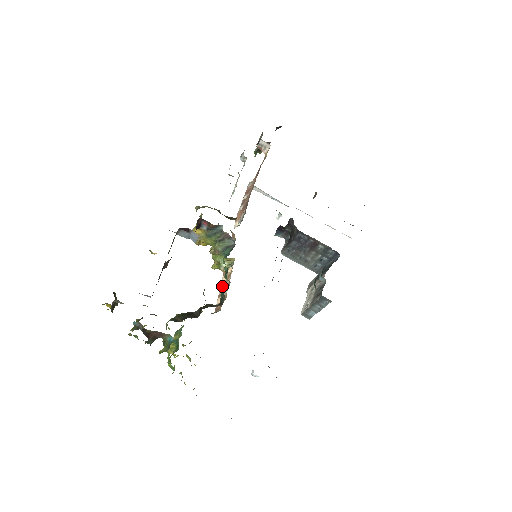
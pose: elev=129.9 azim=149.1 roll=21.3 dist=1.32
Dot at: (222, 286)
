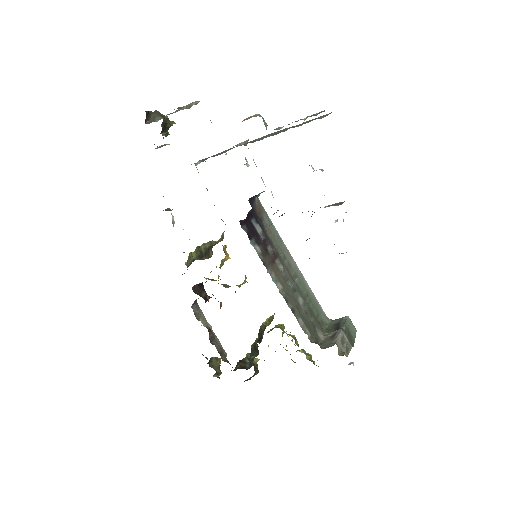
Dot at: occluded
